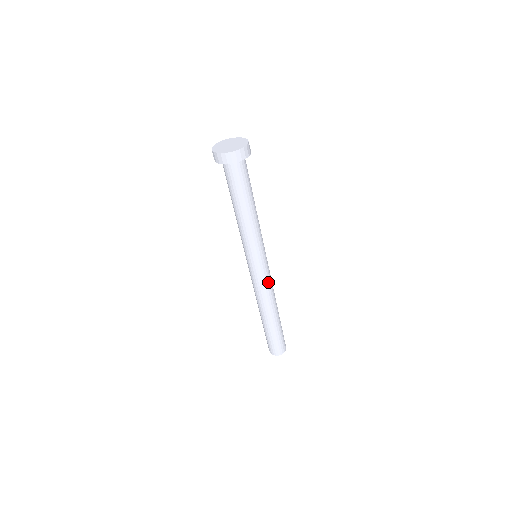
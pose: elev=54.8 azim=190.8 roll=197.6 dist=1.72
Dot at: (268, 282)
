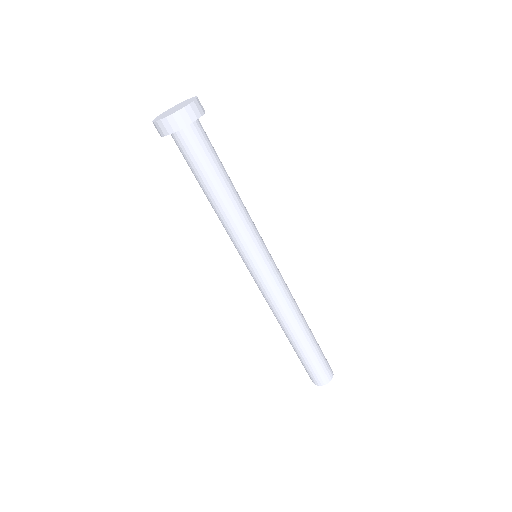
Dot at: (284, 283)
